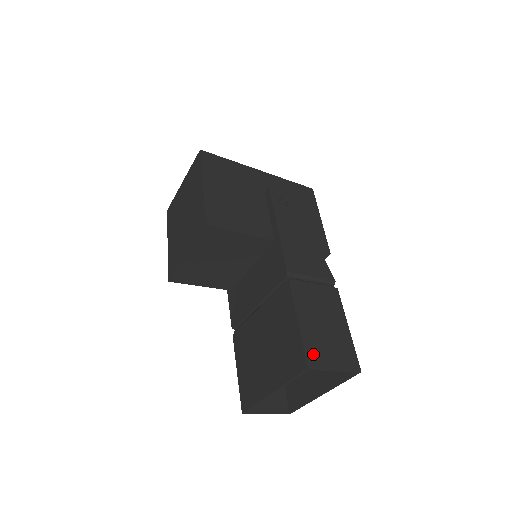
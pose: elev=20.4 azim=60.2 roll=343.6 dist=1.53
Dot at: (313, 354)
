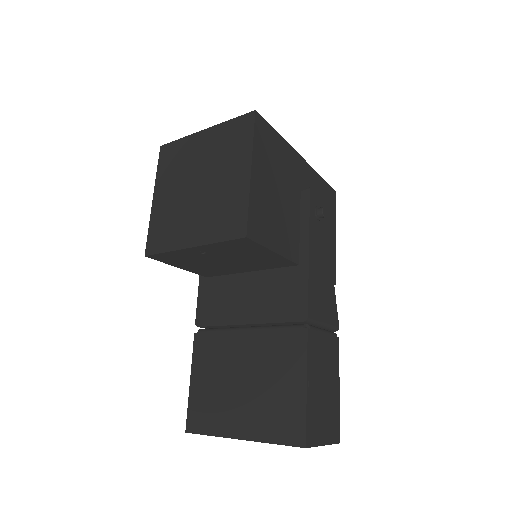
Dot at: (312, 428)
